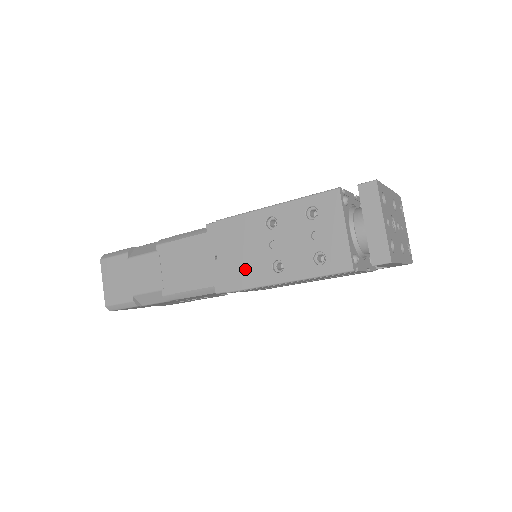
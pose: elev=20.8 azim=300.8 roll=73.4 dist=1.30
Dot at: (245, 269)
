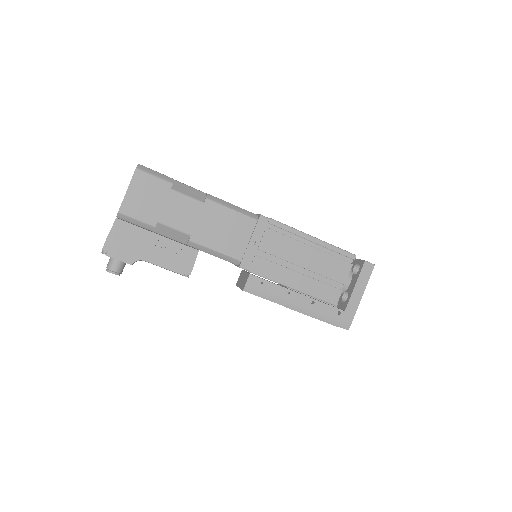
Dot at: occluded
